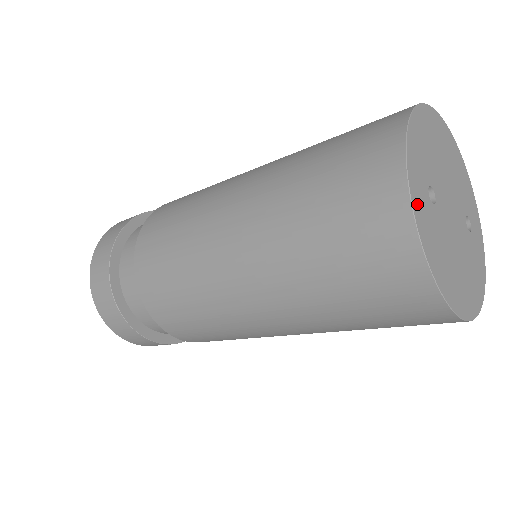
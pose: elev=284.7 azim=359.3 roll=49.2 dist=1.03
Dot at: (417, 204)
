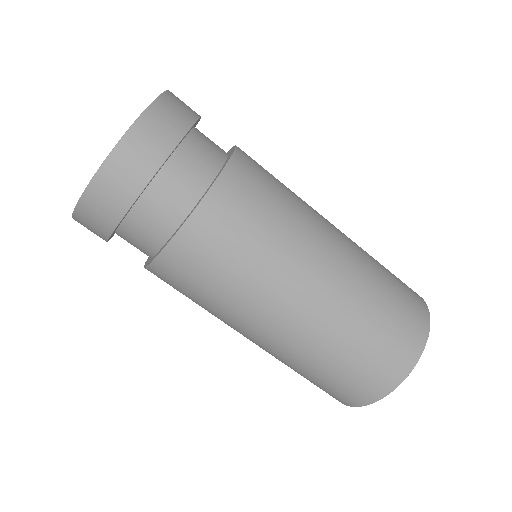
Dot at: occluded
